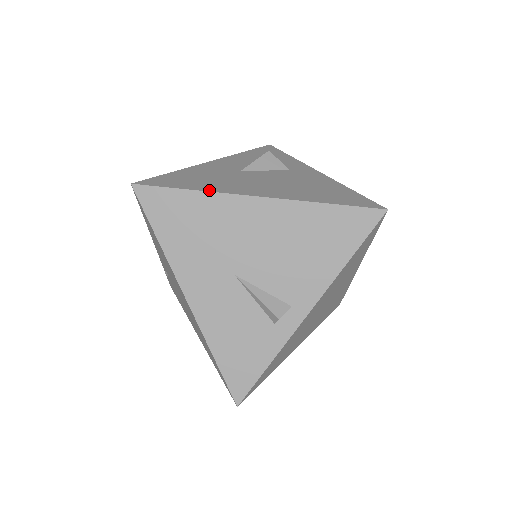
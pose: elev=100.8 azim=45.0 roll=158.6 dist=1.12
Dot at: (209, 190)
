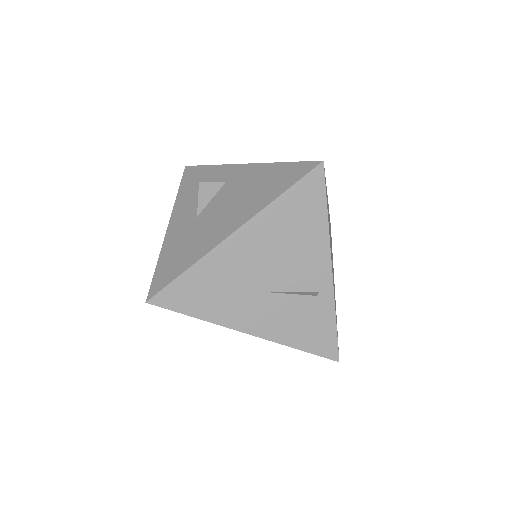
Dot at: (199, 258)
